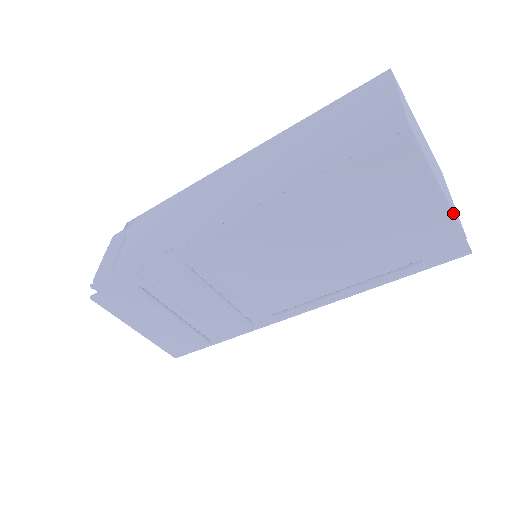
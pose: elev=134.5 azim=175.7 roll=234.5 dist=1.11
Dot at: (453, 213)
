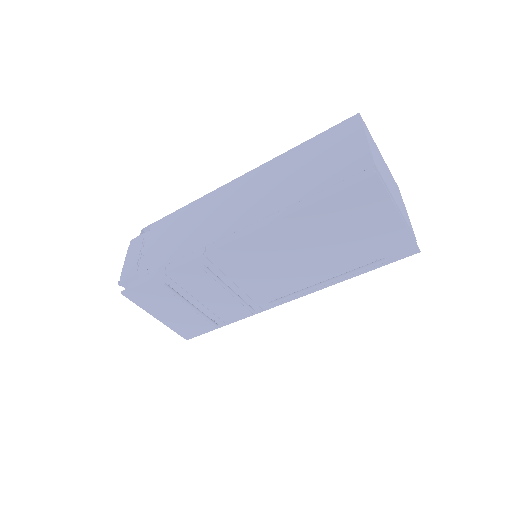
Dot at: (406, 223)
